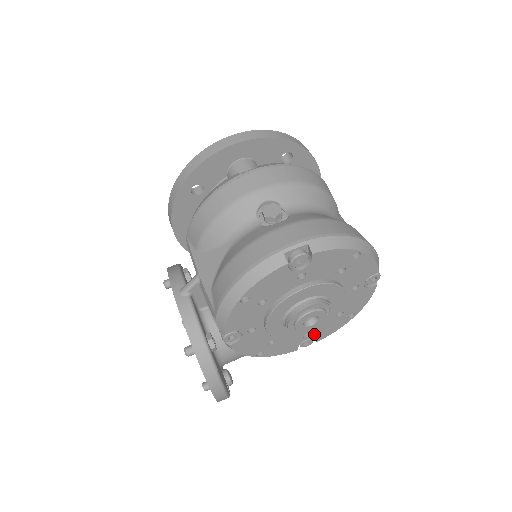
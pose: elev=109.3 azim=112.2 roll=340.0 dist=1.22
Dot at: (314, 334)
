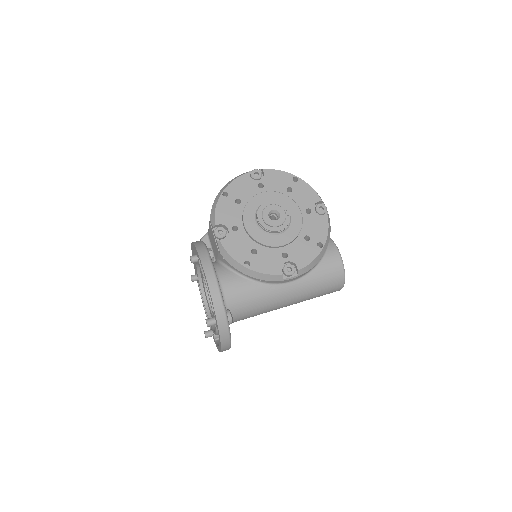
Dot at: (292, 257)
